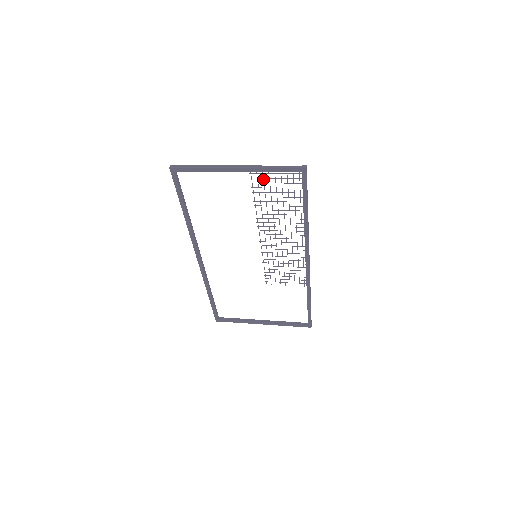
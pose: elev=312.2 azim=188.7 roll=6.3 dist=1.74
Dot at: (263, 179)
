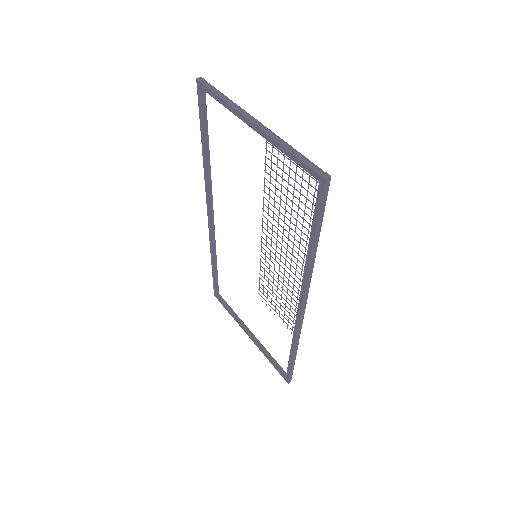
Dot at: (277, 160)
